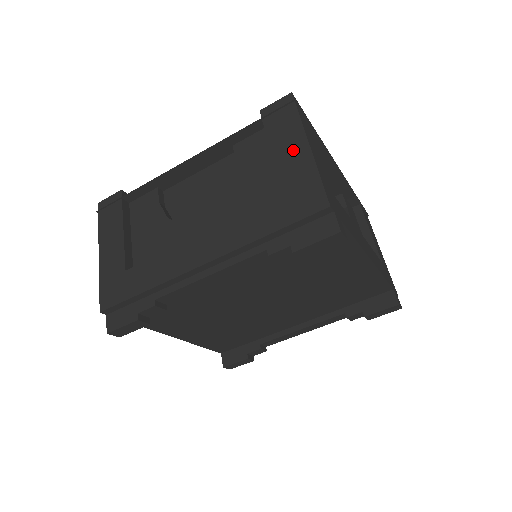
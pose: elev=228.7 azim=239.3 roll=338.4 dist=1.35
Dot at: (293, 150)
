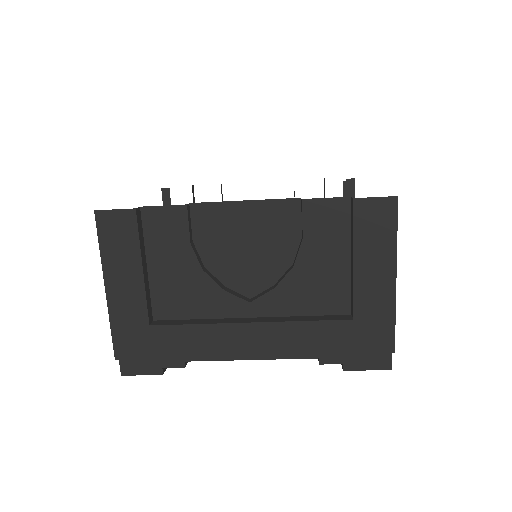
Dot at: (378, 276)
